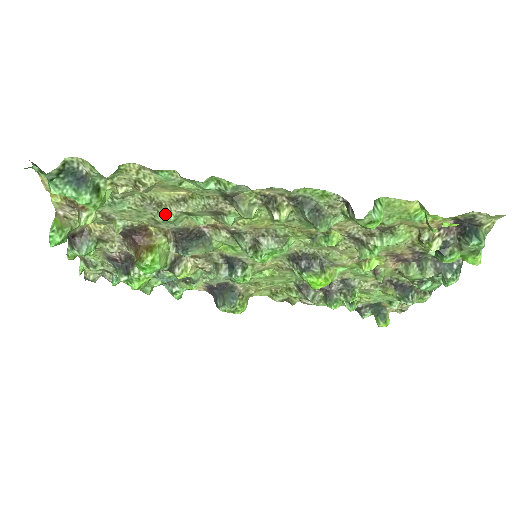
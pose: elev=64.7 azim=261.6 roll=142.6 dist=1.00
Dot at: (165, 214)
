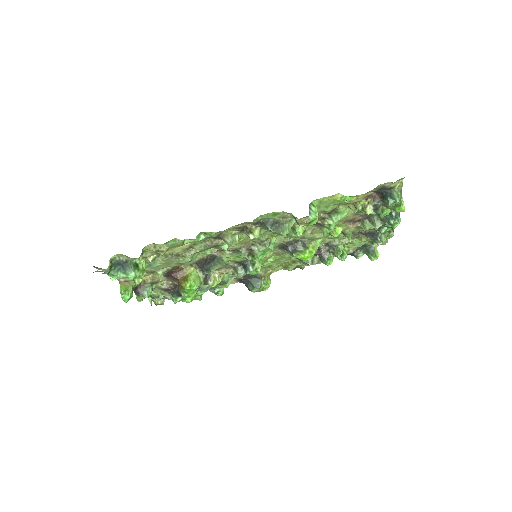
Dot at: (184, 259)
